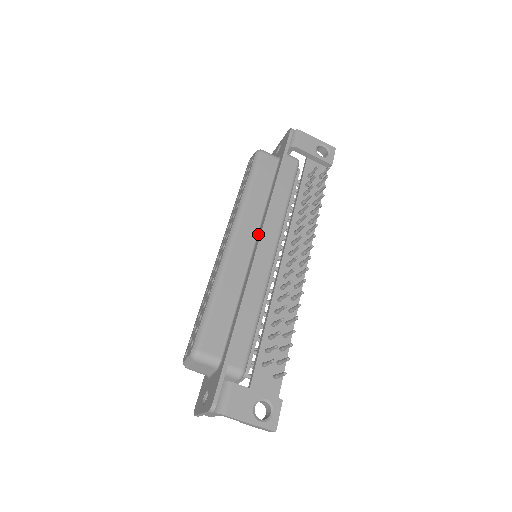
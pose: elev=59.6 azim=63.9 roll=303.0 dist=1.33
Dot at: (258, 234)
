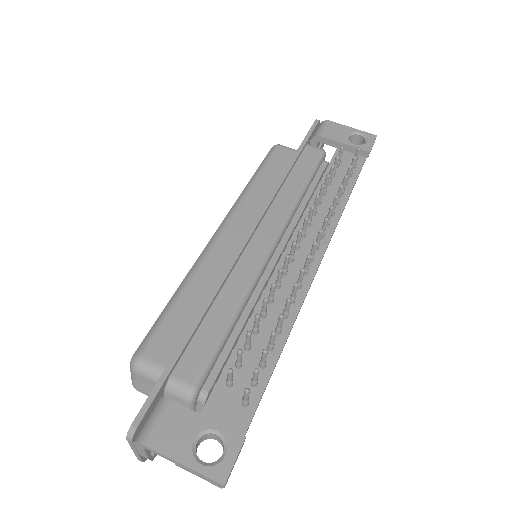
Dot at: occluded
